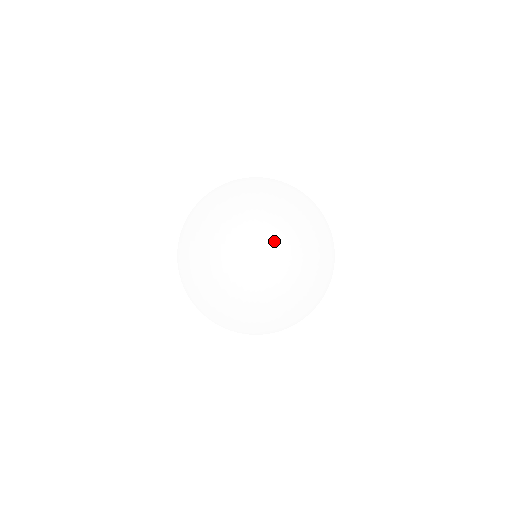
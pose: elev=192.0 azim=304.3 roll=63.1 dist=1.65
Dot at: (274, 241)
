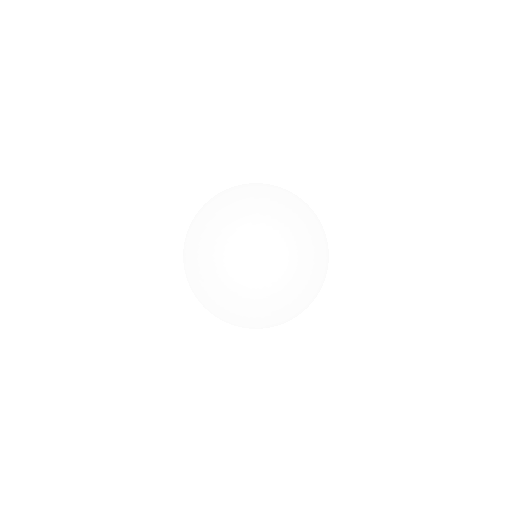
Dot at: (242, 292)
